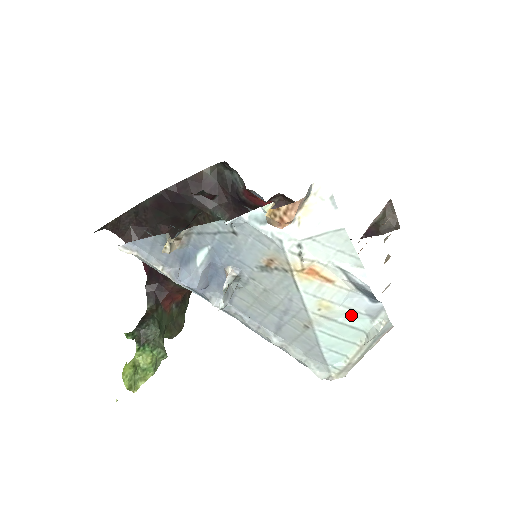
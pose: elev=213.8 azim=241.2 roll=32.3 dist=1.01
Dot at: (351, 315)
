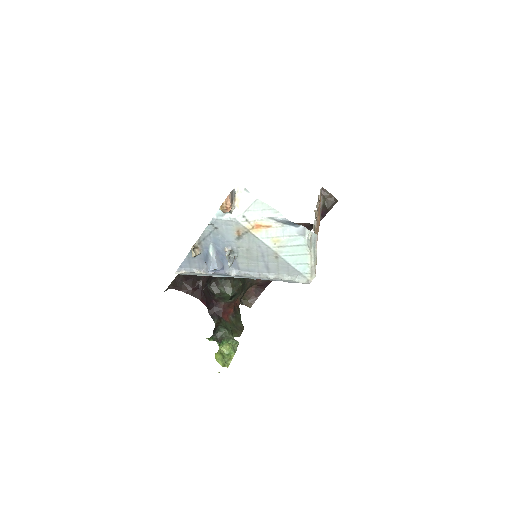
Dot at: (292, 239)
